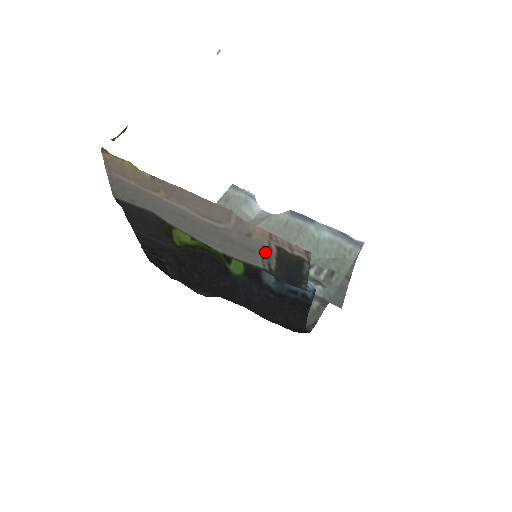
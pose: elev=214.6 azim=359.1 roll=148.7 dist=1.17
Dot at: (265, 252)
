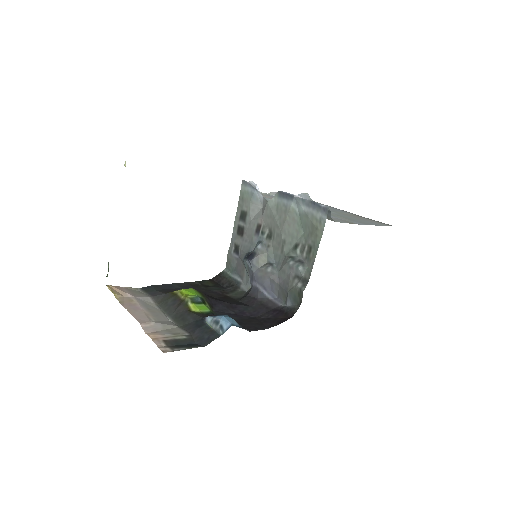
Dot at: (171, 335)
